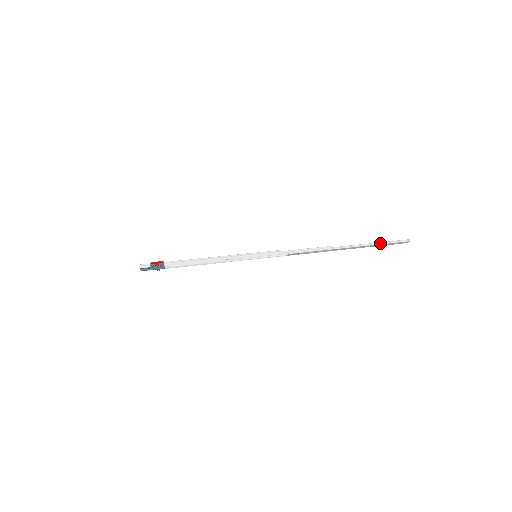
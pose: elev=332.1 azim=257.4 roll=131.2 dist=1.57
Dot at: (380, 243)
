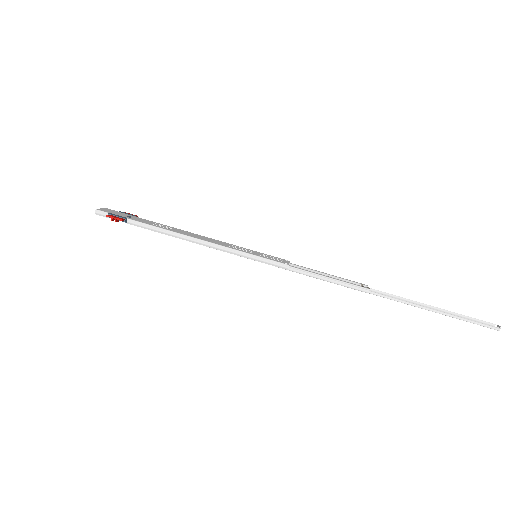
Dot at: (448, 314)
